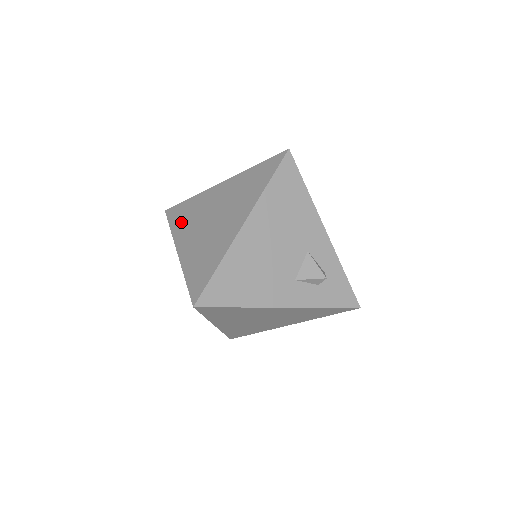
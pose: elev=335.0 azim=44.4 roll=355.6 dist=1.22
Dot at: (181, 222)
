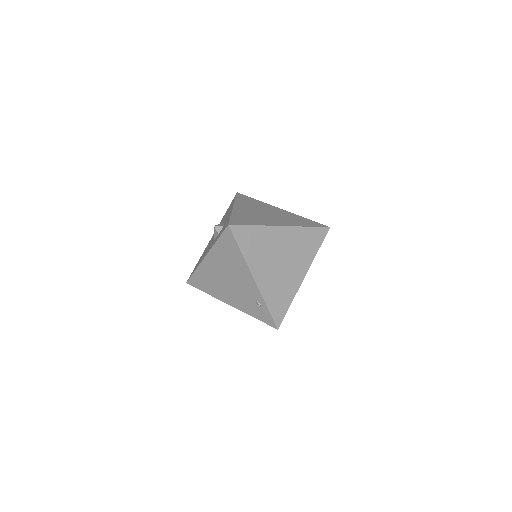
Dot at: (252, 250)
